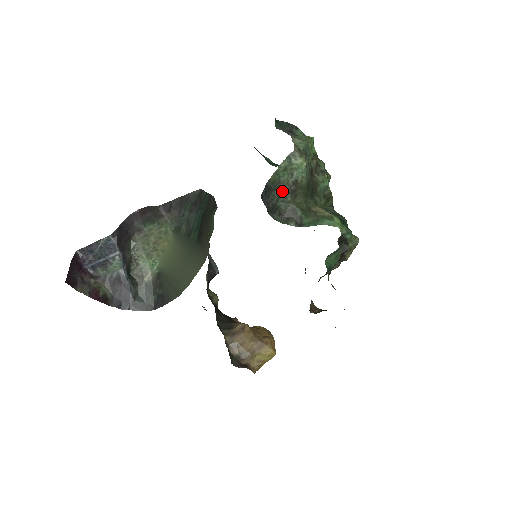
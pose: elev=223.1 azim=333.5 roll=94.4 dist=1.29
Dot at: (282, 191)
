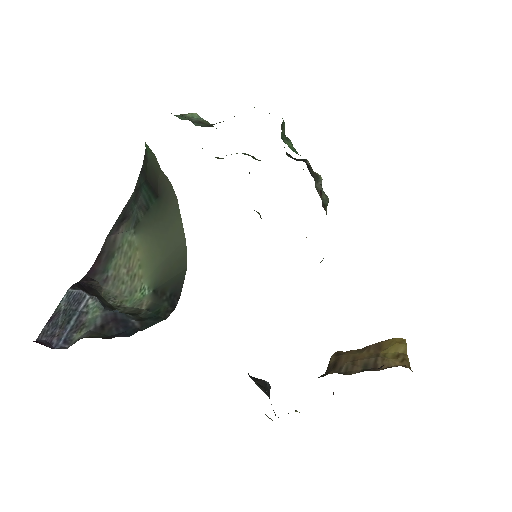
Dot at: (192, 122)
